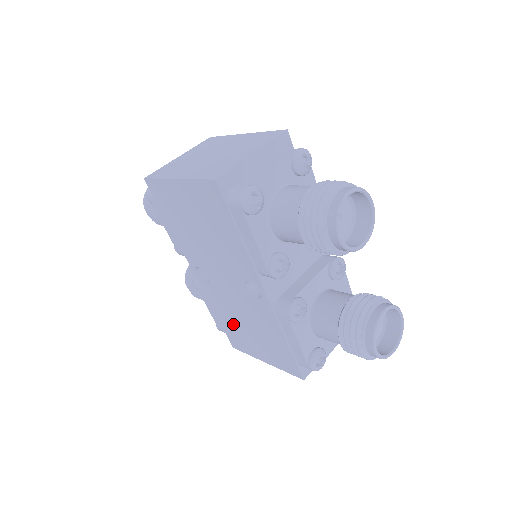
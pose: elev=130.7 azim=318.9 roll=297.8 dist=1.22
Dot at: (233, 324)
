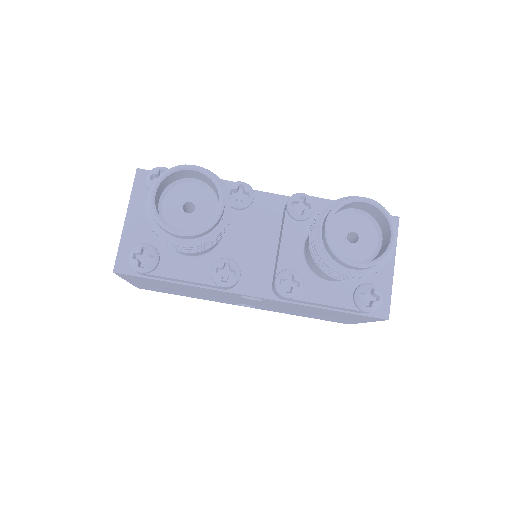
Dot at: occluded
